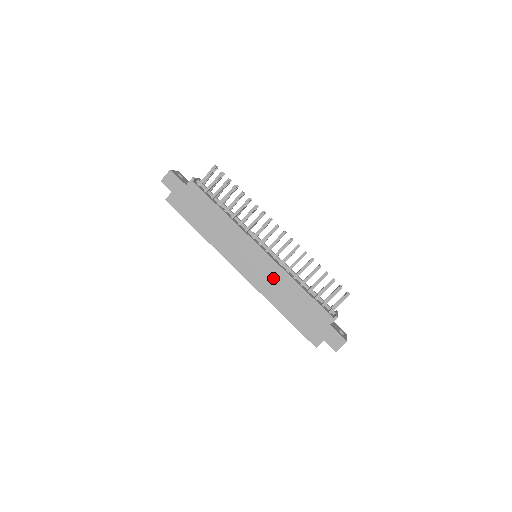
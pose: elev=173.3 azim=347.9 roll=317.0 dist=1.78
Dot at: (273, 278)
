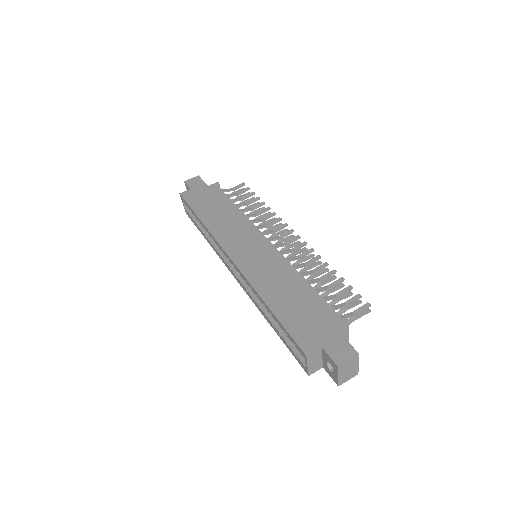
Dot at: (270, 267)
